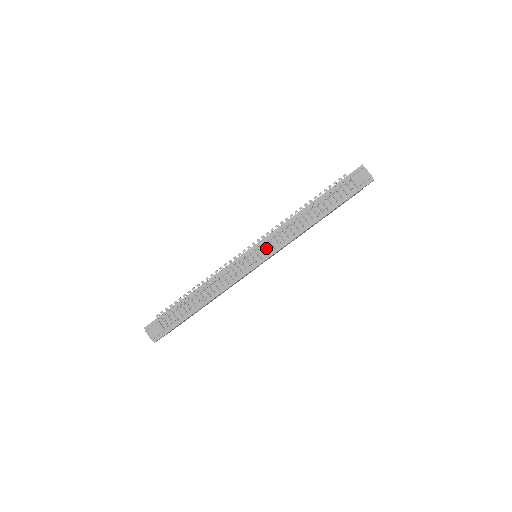
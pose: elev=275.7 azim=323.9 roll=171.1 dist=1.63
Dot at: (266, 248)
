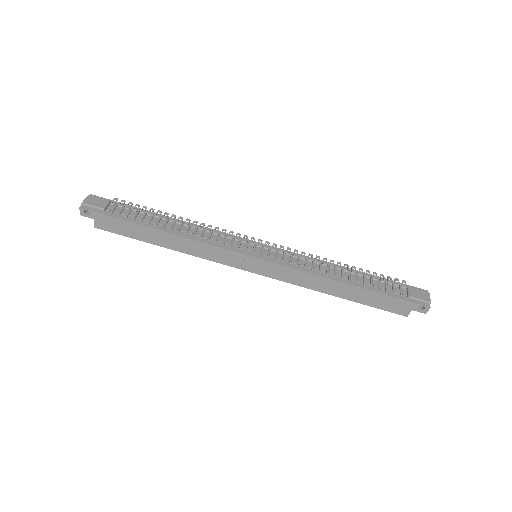
Dot at: (275, 255)
